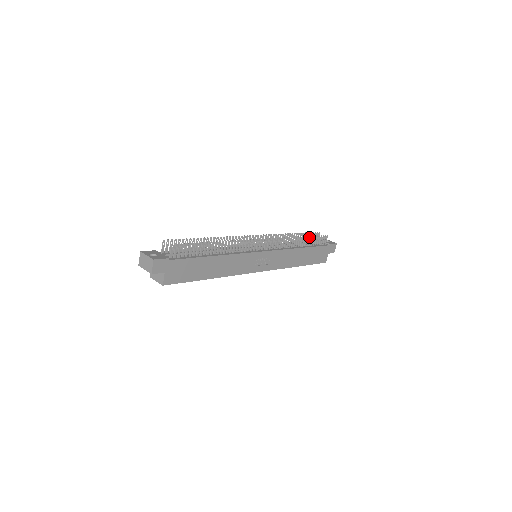
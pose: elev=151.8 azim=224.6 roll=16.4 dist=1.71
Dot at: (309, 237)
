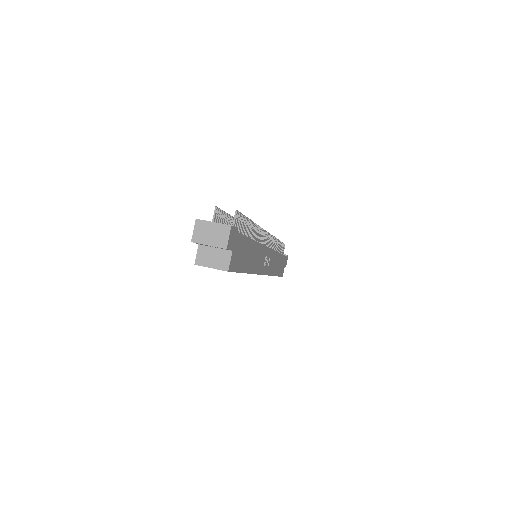
Dot at: (280, 242)
